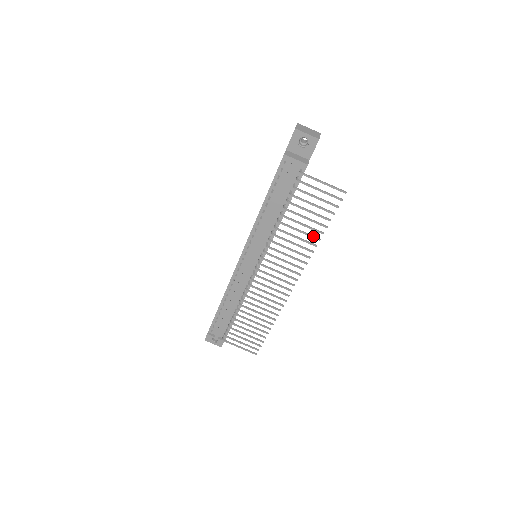
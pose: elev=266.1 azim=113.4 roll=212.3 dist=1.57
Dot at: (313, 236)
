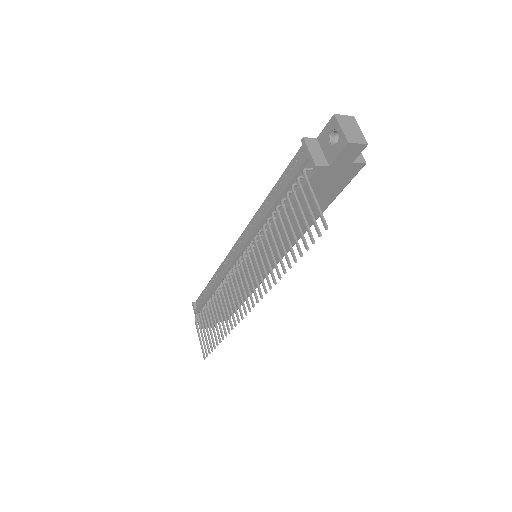
Dot at: (282, 263)
